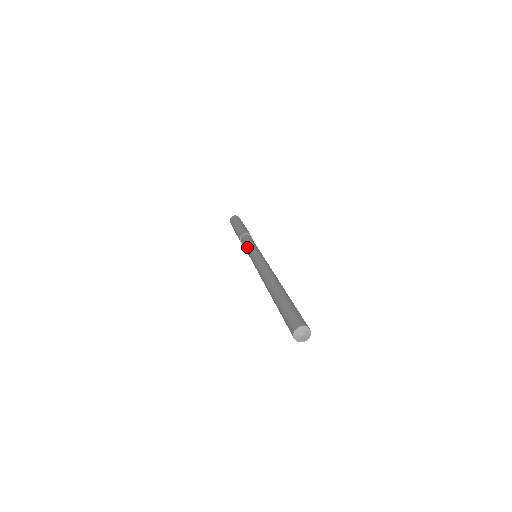
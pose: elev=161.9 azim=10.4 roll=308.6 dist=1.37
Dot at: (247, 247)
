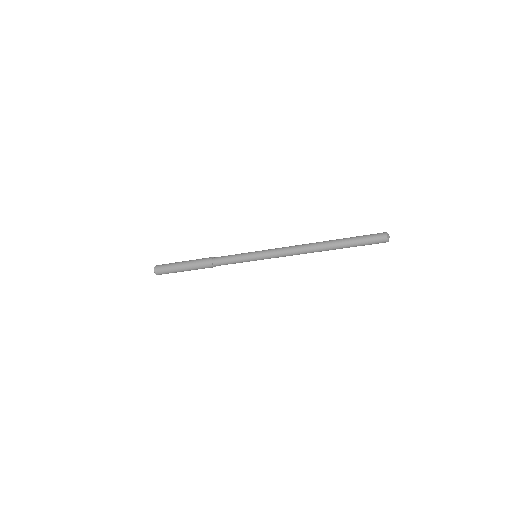
Dot at: (241, 253)
